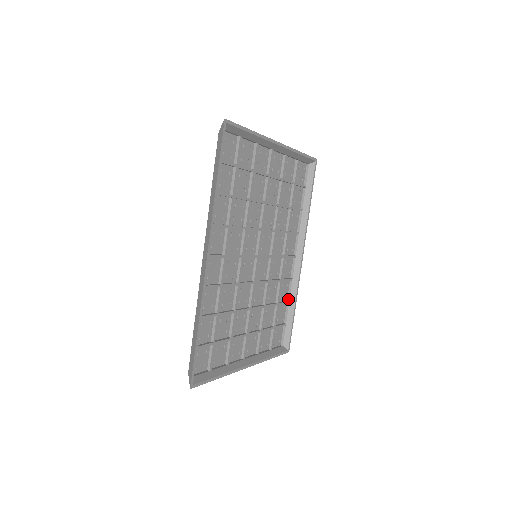
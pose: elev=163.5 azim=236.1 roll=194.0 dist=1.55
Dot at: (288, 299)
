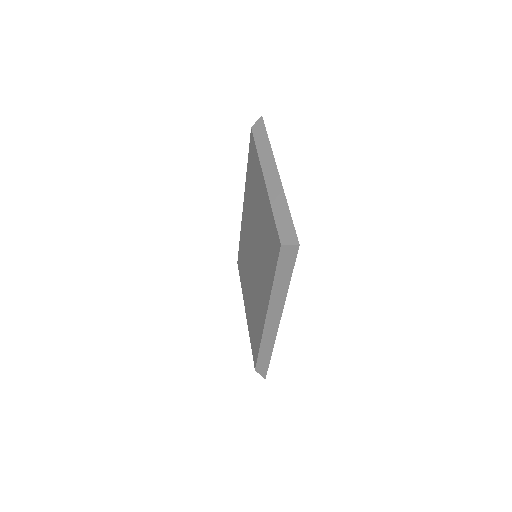
Dot at: occluded
